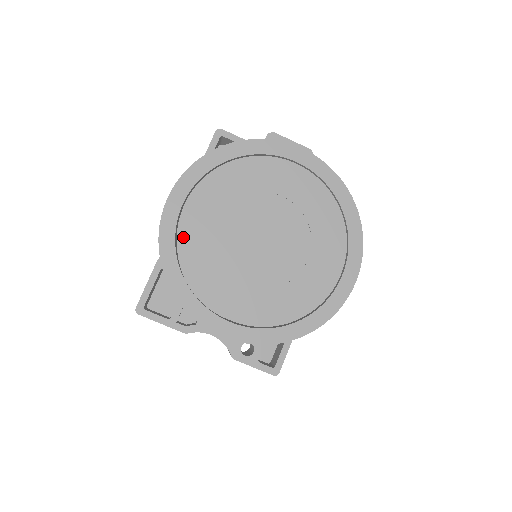
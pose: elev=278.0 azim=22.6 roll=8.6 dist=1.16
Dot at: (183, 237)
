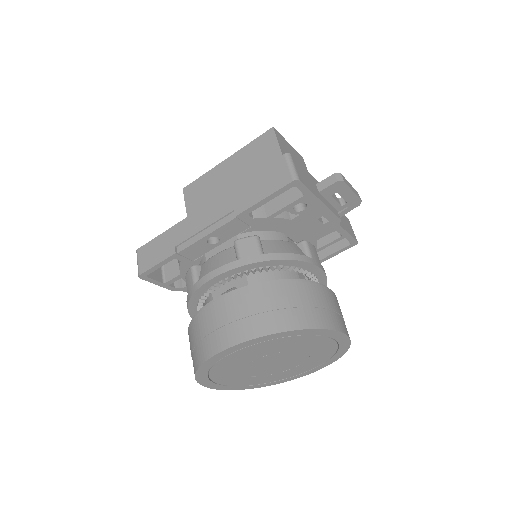
Dot at: (221, 362)
